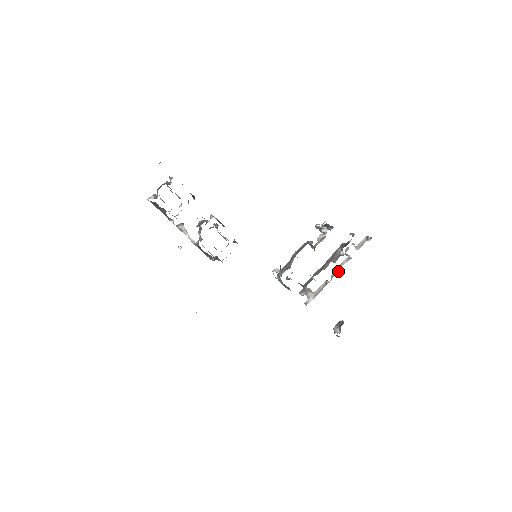
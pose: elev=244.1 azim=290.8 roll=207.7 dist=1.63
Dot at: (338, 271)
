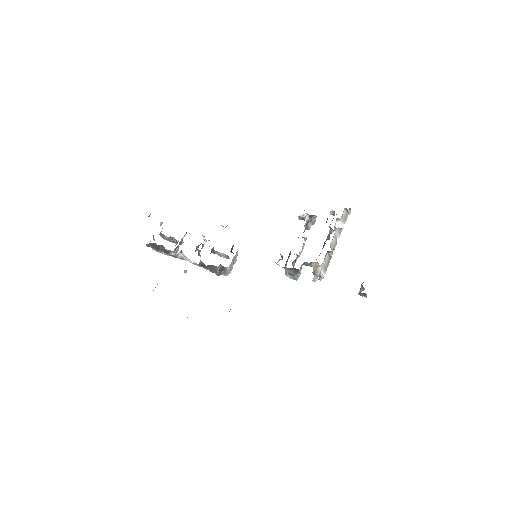
Dot at: (336, 244)
